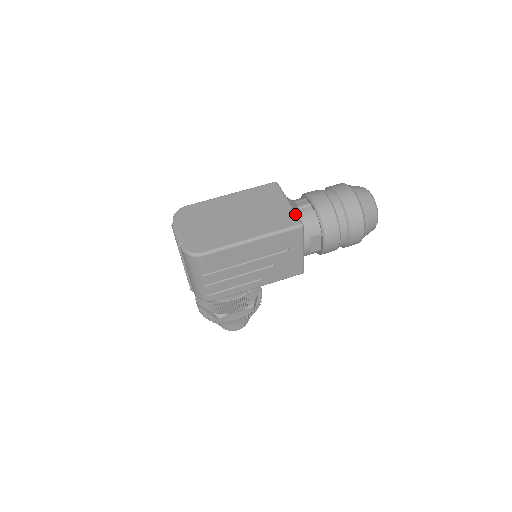
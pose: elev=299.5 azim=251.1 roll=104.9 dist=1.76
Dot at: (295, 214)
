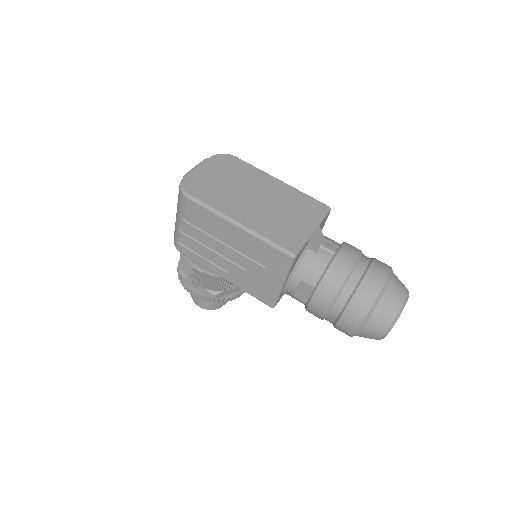
Dot at: (302, 242)
